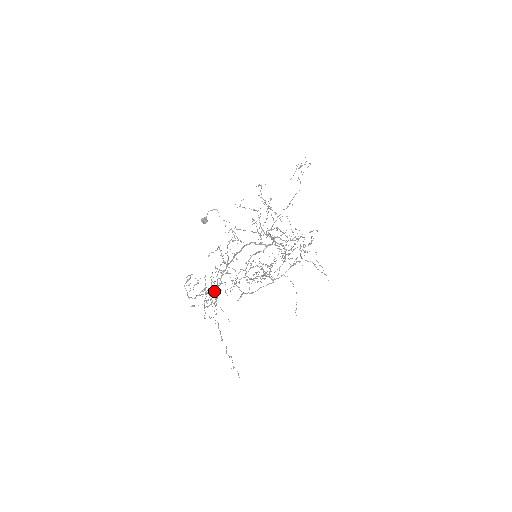
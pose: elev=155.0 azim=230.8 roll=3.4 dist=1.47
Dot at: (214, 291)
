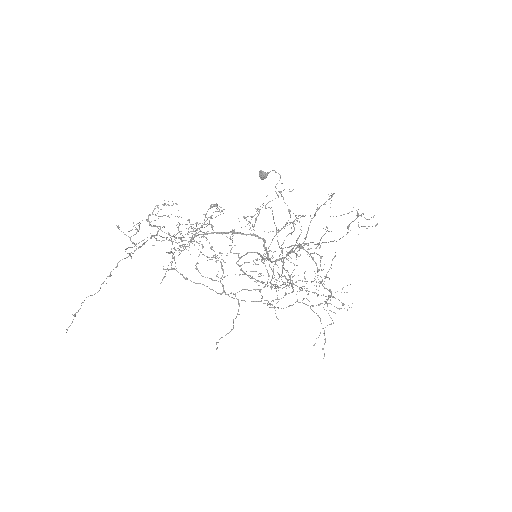
Dot at: (169, 239)
